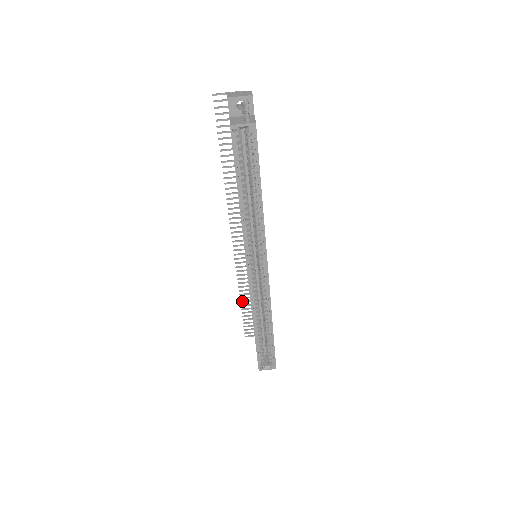
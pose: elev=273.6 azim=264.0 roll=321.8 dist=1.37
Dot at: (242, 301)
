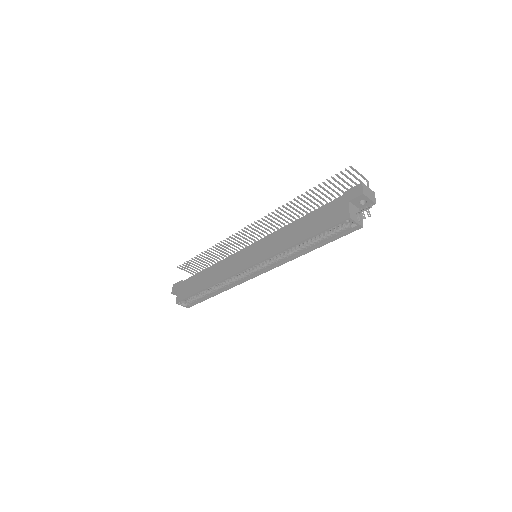
Dot at: (203, 253)
